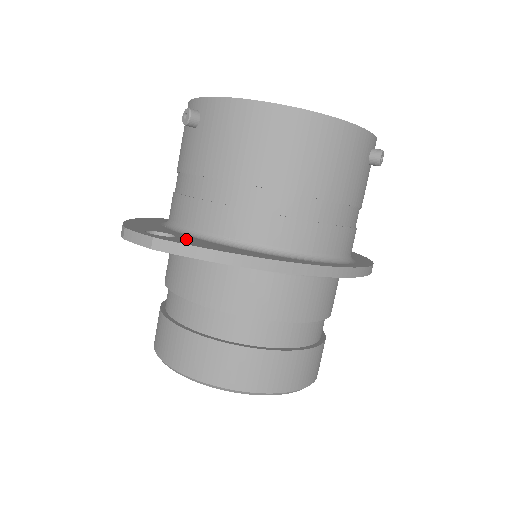
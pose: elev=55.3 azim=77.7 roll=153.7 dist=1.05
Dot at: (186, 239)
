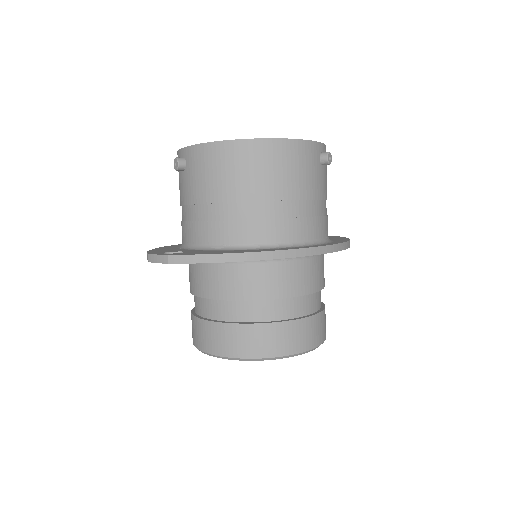
Dot at: (193, 252)
